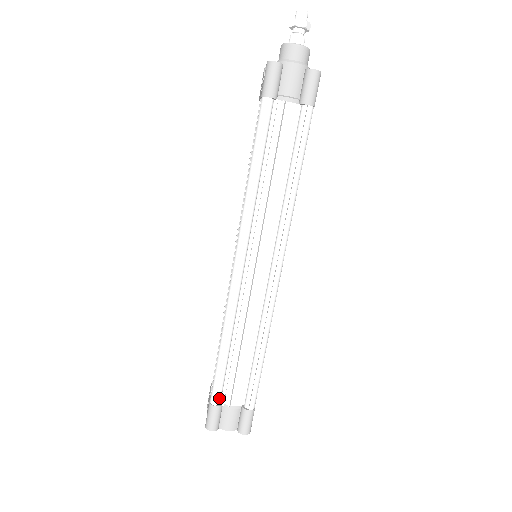
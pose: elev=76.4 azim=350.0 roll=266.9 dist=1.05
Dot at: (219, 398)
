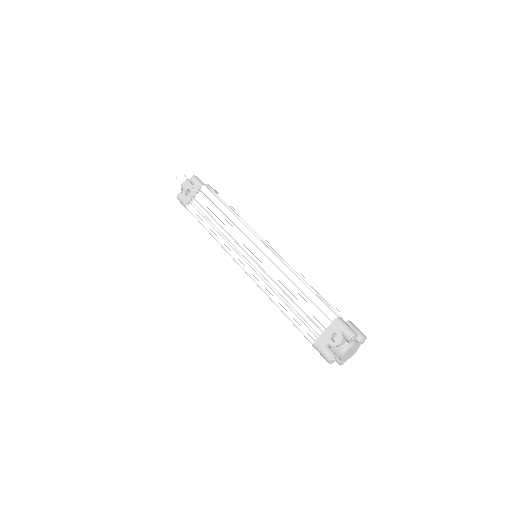
Dot at: (334, 315)
